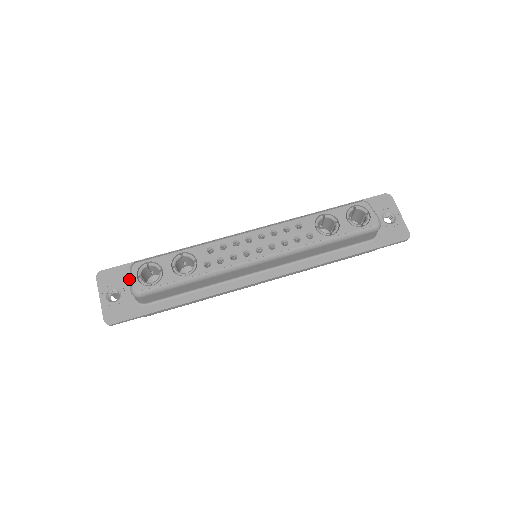
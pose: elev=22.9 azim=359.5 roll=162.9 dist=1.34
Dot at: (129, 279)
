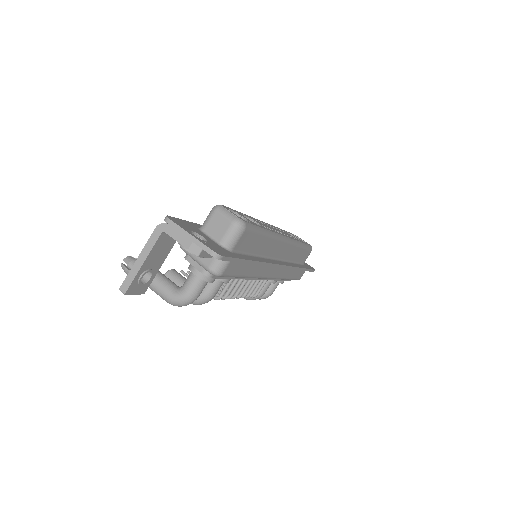
Dot at: (199, 231)
